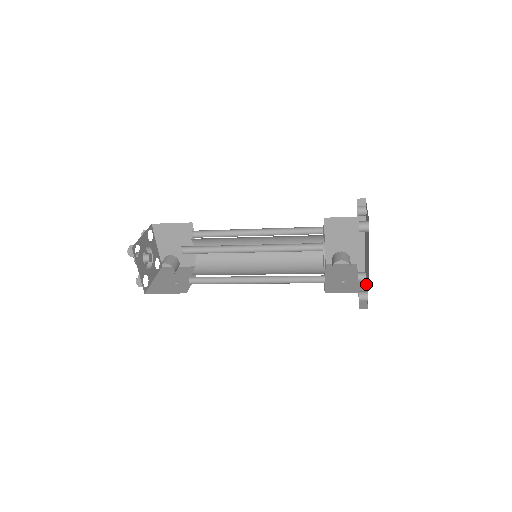
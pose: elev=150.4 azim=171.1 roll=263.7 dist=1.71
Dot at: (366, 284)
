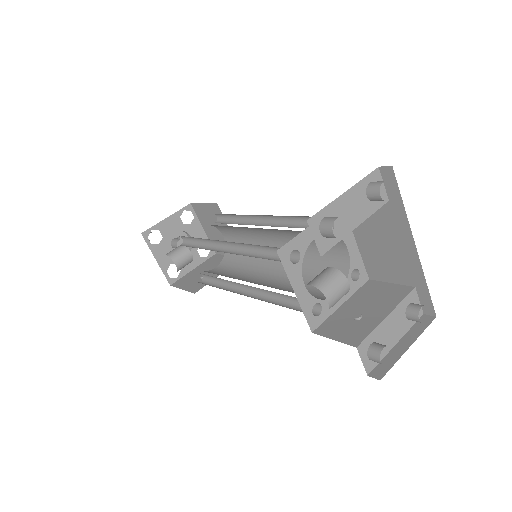
Dot at: occluded
